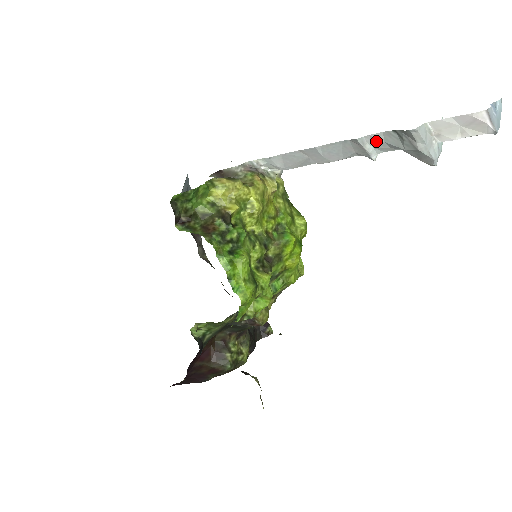
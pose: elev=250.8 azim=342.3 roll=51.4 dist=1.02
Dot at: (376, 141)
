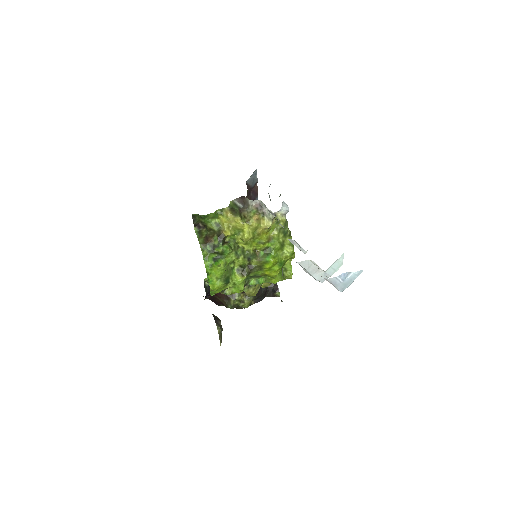
Dot at: (300, 246)
